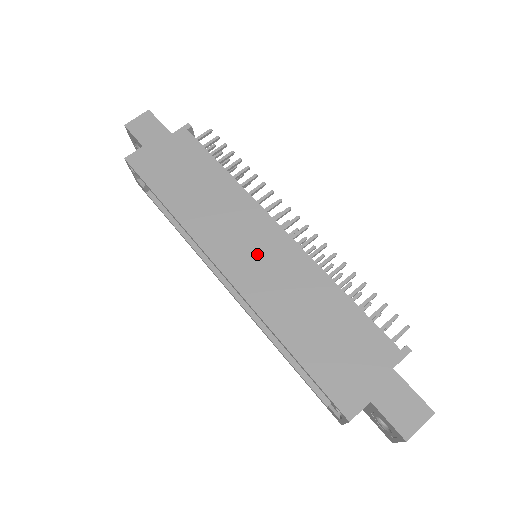
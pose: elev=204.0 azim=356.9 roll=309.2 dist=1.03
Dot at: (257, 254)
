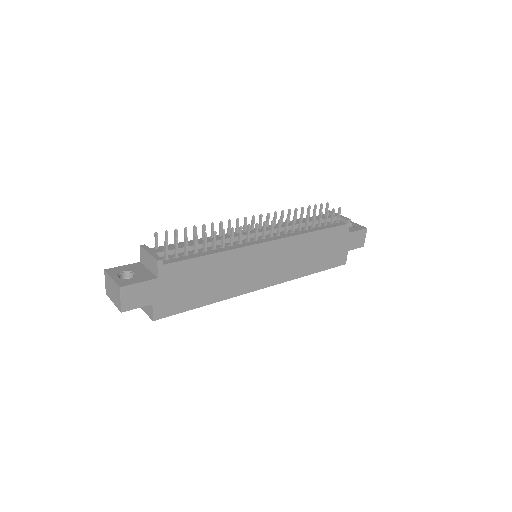
Dot at: (271, 264)
